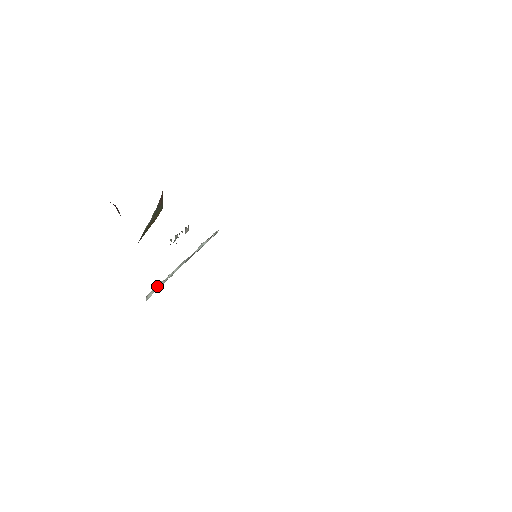
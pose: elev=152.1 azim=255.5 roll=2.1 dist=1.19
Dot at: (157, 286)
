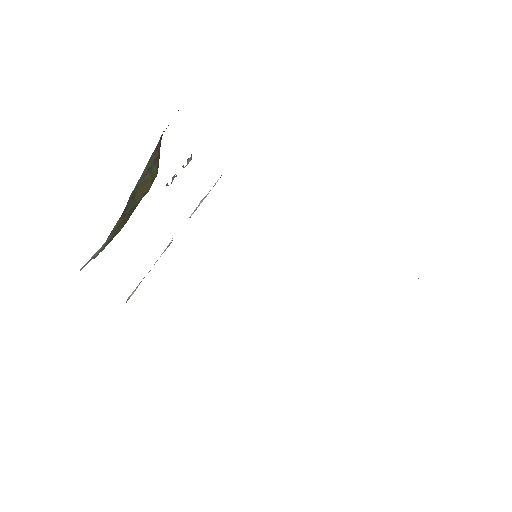
Dot at: (140, 282)
